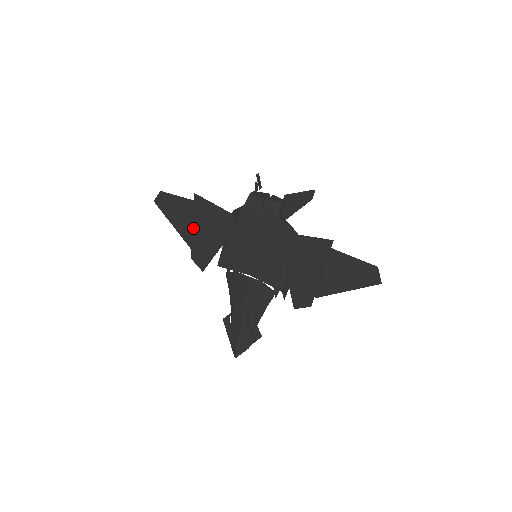
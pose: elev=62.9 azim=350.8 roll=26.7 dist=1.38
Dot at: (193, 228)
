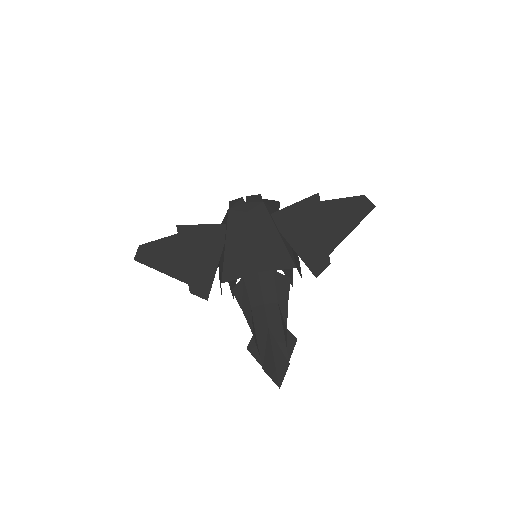
Dot at: (184, 259)
